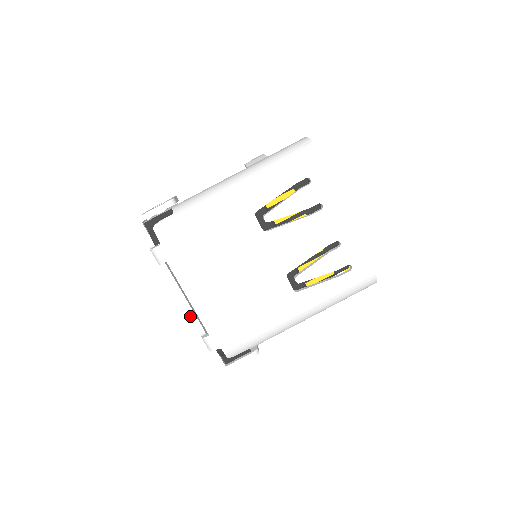
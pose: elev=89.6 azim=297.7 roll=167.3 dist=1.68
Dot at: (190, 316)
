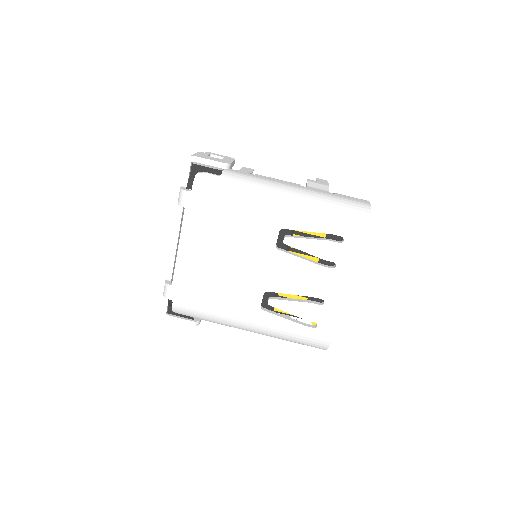
Dot at: (170, 259)
